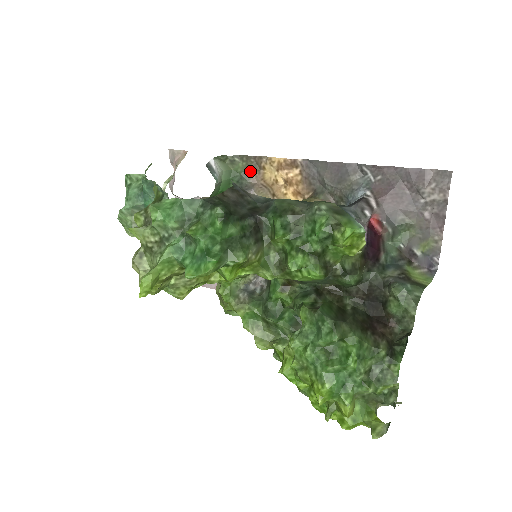
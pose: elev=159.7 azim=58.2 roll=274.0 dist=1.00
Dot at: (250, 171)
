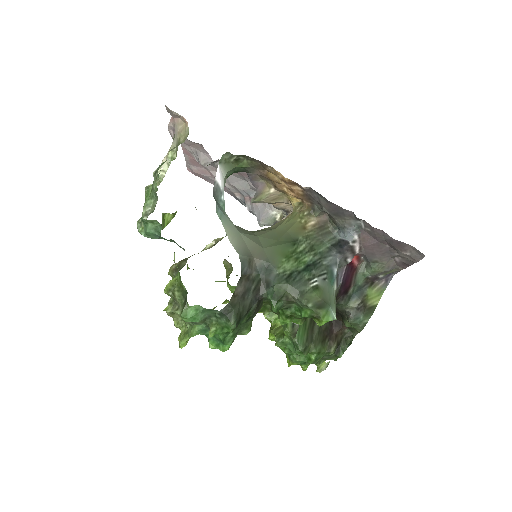
Dot at: (254, 168)
